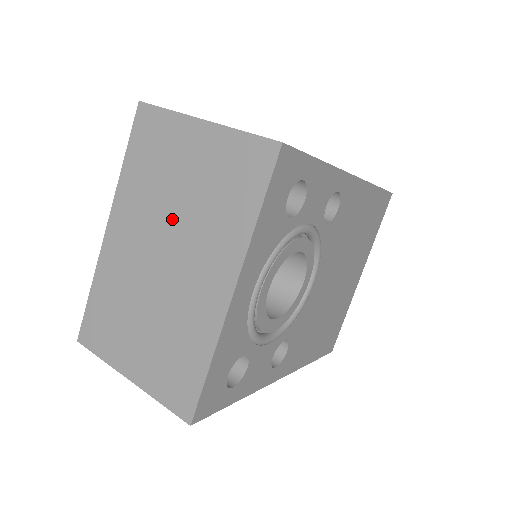
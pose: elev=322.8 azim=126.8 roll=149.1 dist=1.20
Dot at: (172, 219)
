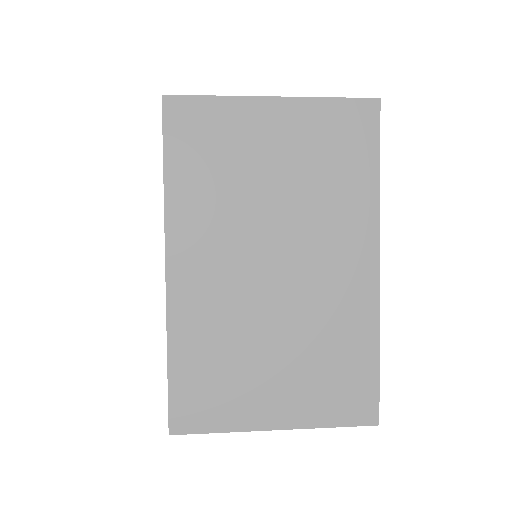
Dot at: (271, 219)
